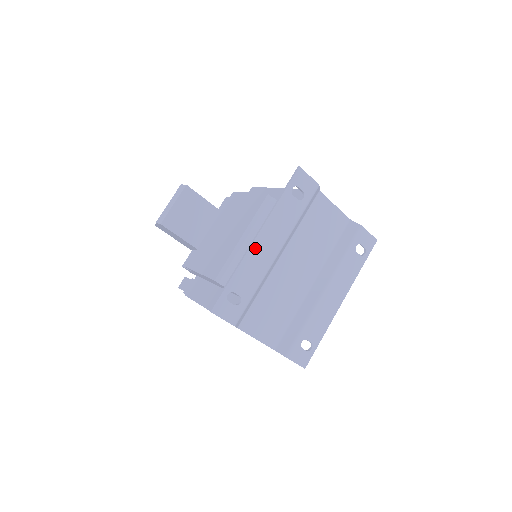
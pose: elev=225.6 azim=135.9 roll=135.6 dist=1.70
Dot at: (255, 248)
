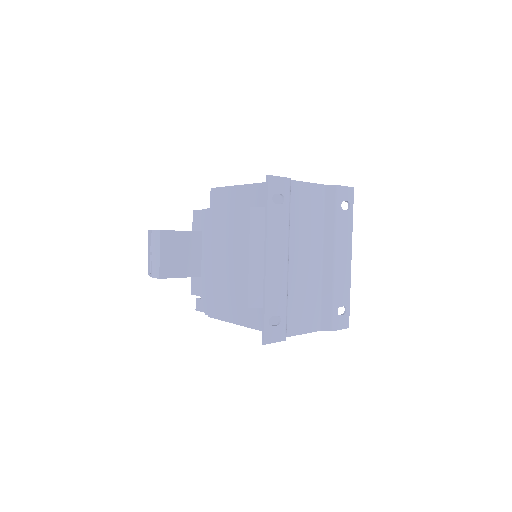
Dot at: (269, 270)
